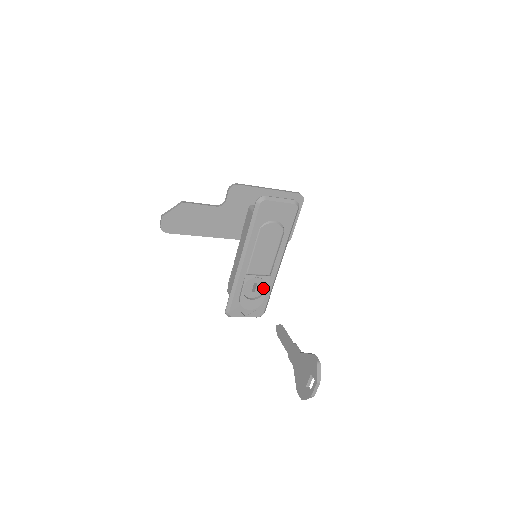
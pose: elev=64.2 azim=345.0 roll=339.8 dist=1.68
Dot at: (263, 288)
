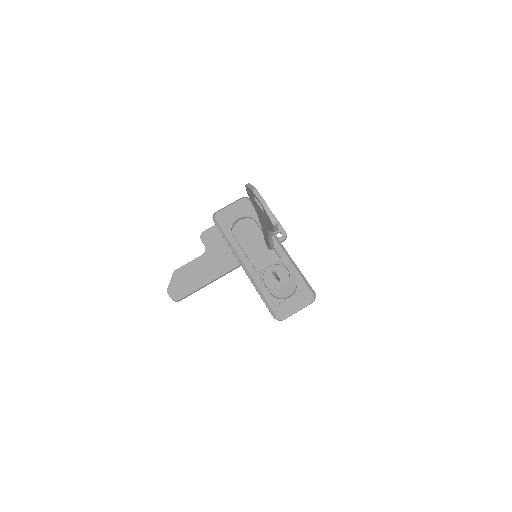
Dot at: (285, 271)
